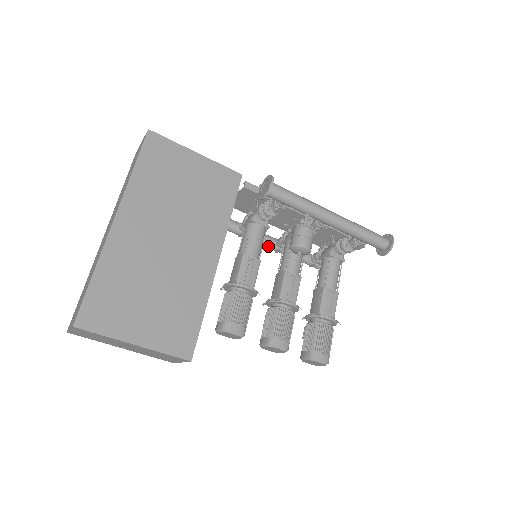
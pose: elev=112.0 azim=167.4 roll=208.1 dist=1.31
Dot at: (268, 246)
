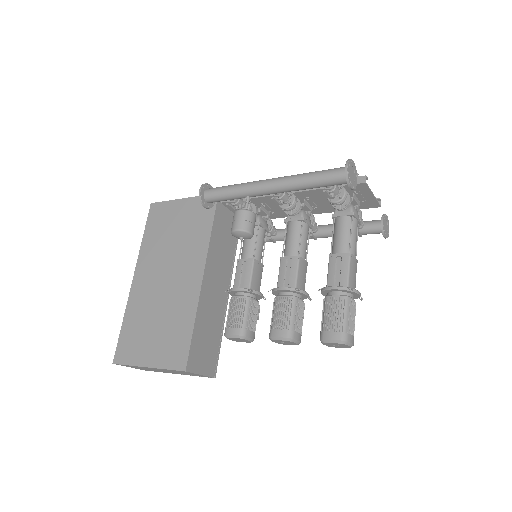
Dot at: occluded
